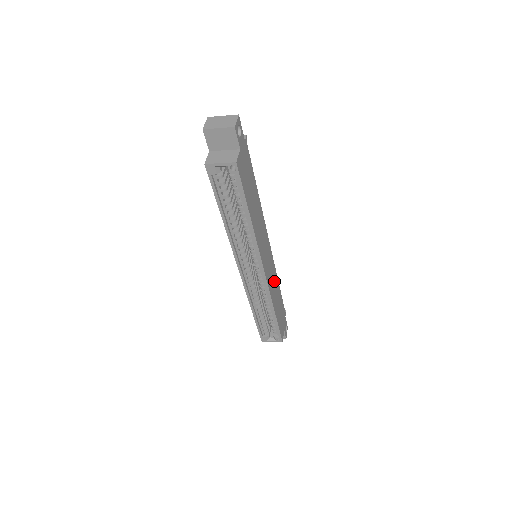
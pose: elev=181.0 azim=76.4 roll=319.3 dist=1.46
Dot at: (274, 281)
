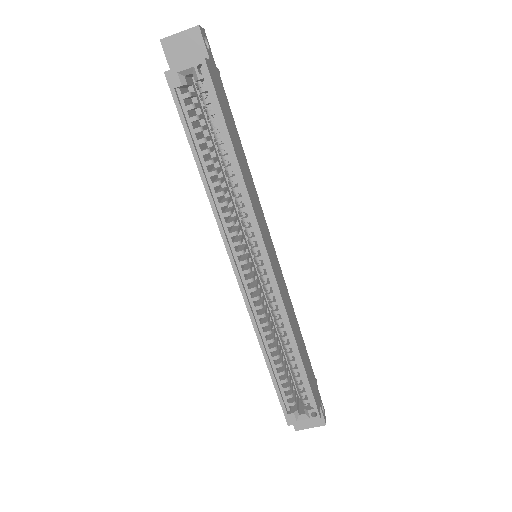
Dot at: (289, 305)
